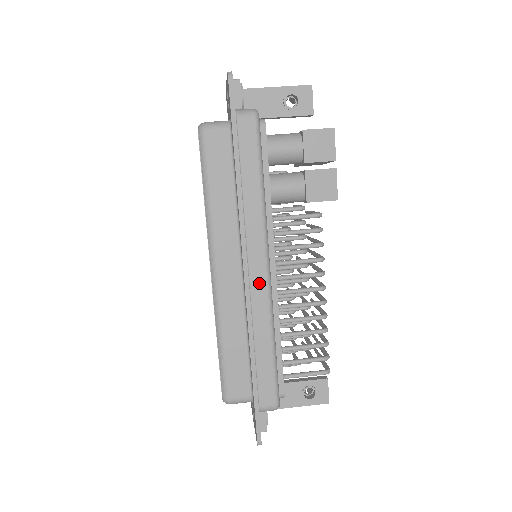
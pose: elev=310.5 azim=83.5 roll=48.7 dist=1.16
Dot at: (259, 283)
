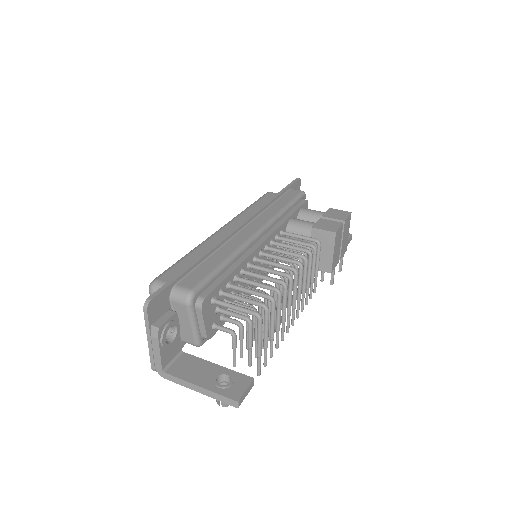
Dot at: (247, 233)
